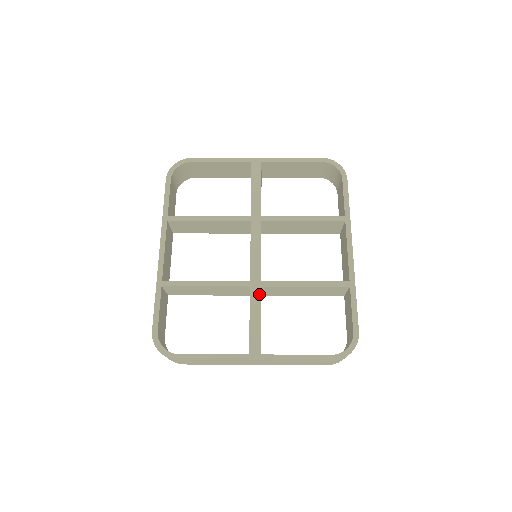
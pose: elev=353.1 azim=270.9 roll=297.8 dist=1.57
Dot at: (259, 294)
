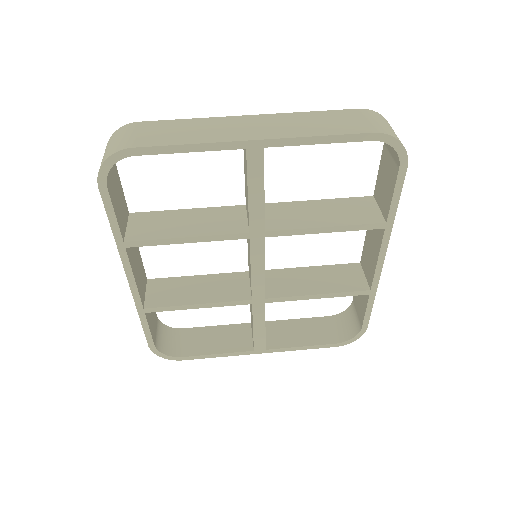
Dot at: (263, 309)
